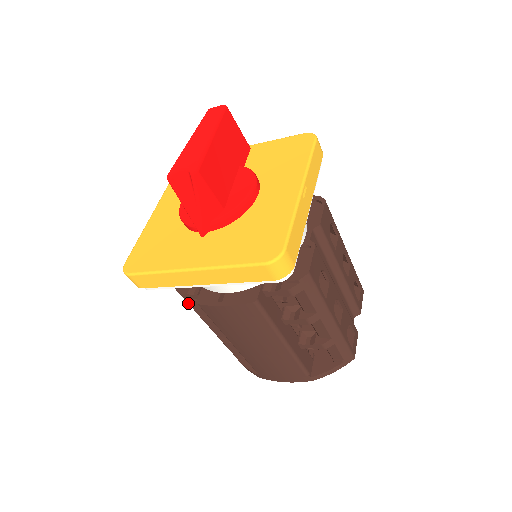
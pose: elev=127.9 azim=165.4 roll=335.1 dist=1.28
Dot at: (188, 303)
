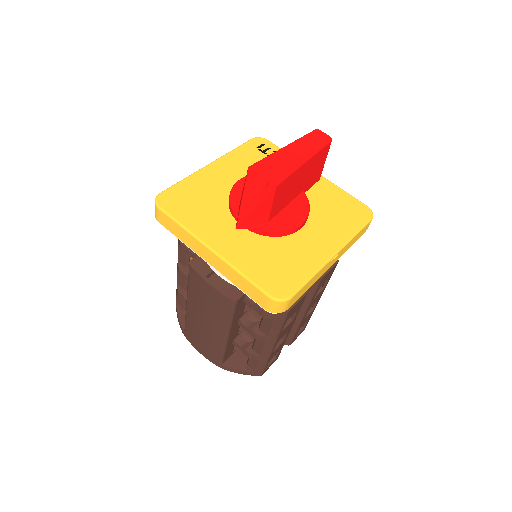
Dot at: (178, 249)
